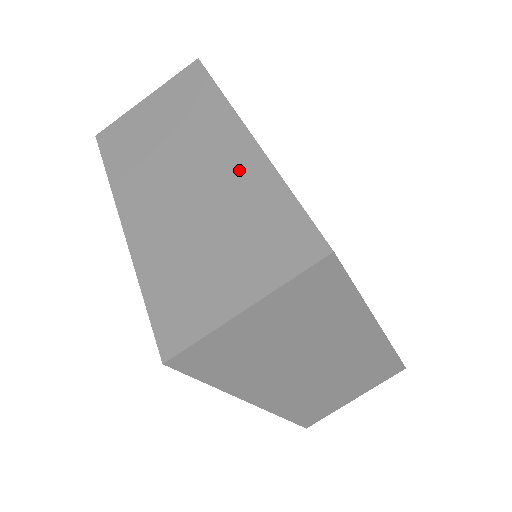
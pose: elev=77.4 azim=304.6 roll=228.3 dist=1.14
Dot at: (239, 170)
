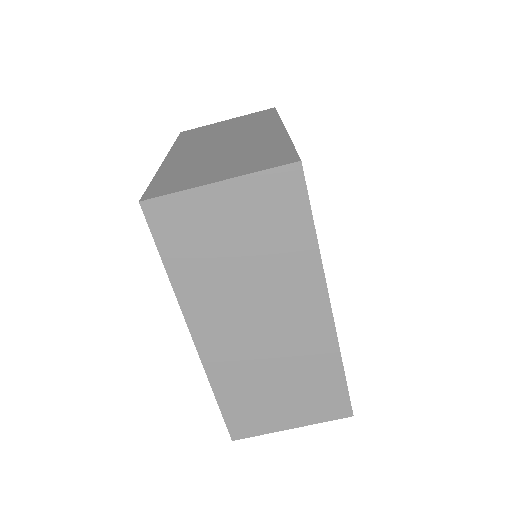
Dot at: (312, 340)
